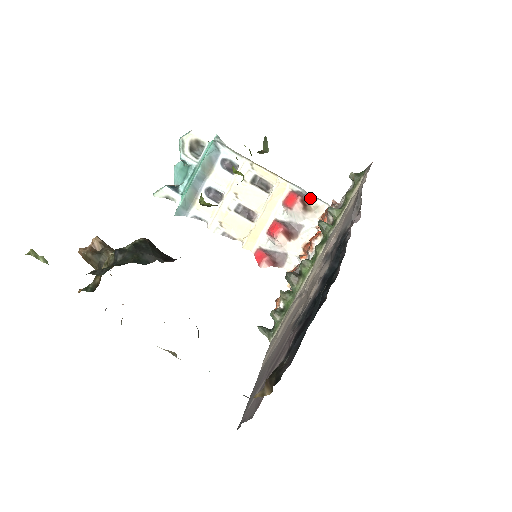
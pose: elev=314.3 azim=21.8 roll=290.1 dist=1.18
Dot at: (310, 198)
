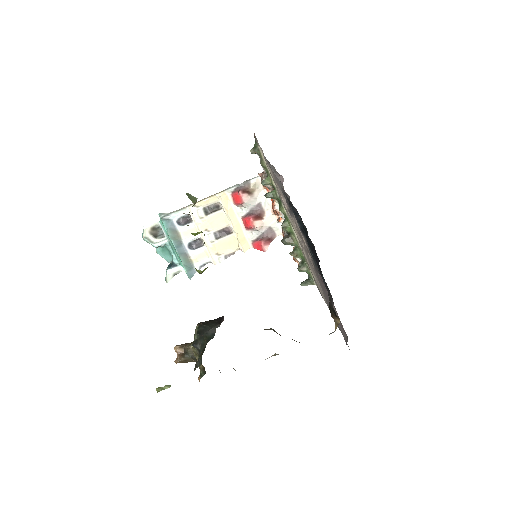
Dot at: (246, 185)
